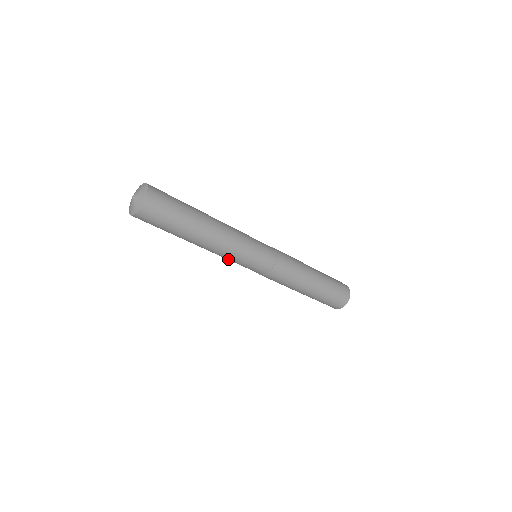
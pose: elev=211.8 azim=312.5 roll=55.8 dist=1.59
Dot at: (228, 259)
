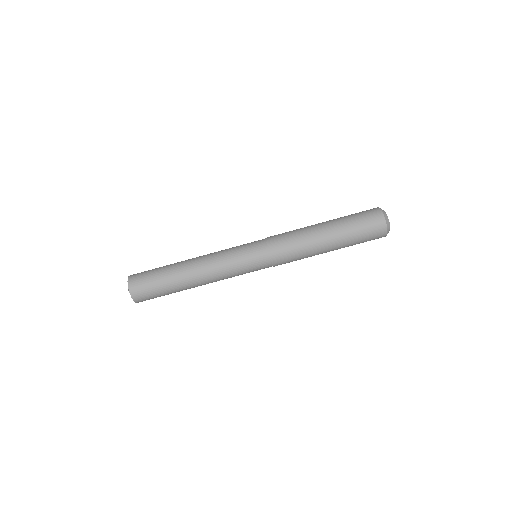
Dot at: occluded
